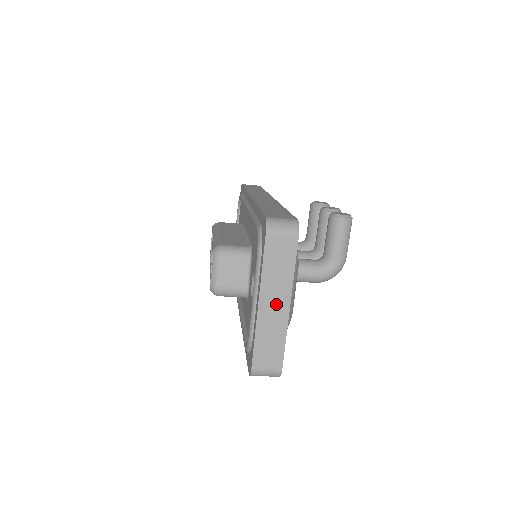
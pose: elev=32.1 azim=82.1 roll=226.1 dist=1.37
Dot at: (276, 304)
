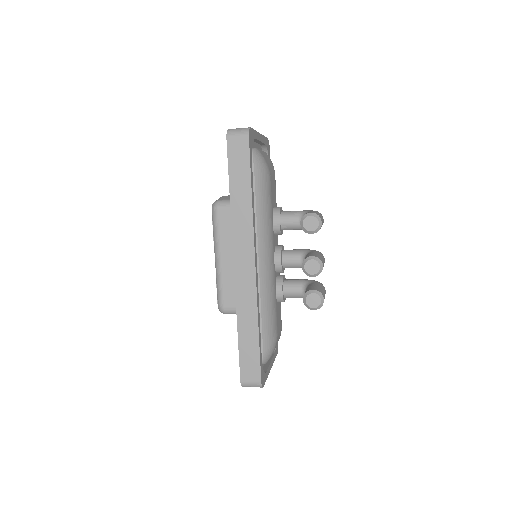
Dot at: occluded
